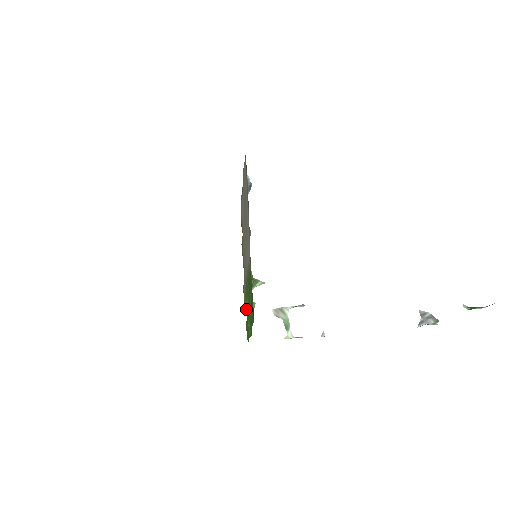
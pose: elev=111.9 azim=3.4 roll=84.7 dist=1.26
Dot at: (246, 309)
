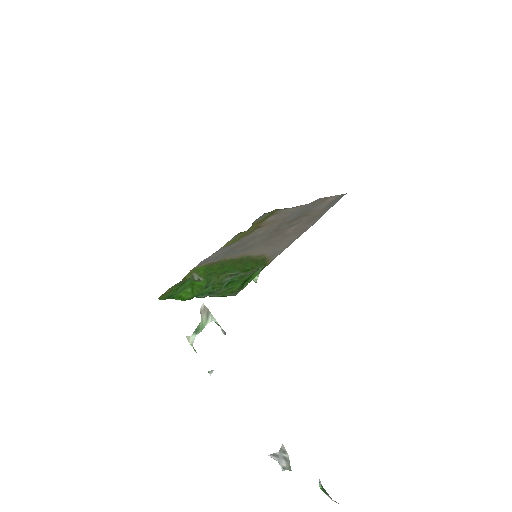
Dot at: (188, 276)
